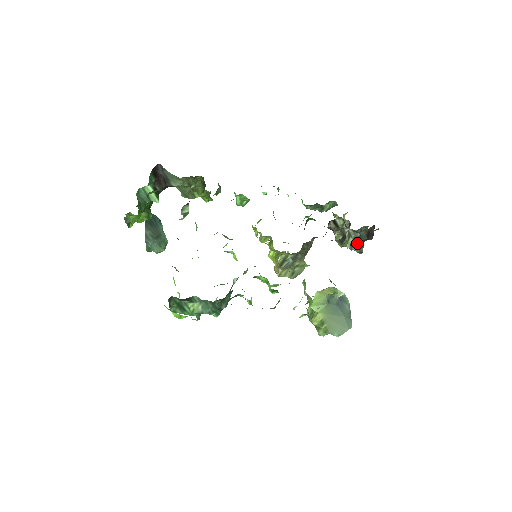
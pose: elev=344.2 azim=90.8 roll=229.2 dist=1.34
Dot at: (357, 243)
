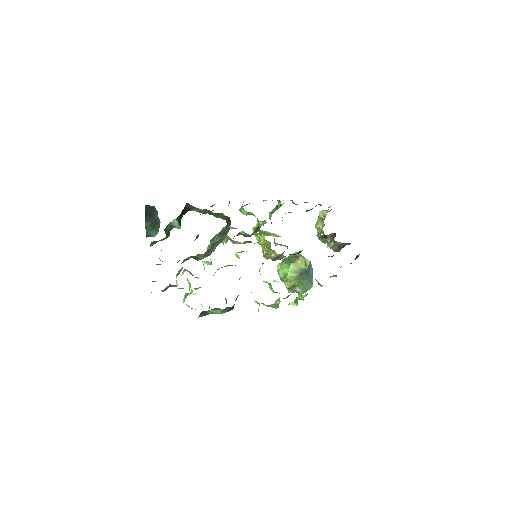
Dot at: (337, 247)
